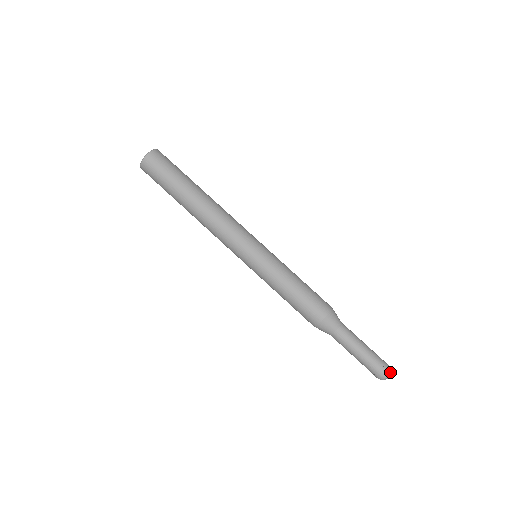
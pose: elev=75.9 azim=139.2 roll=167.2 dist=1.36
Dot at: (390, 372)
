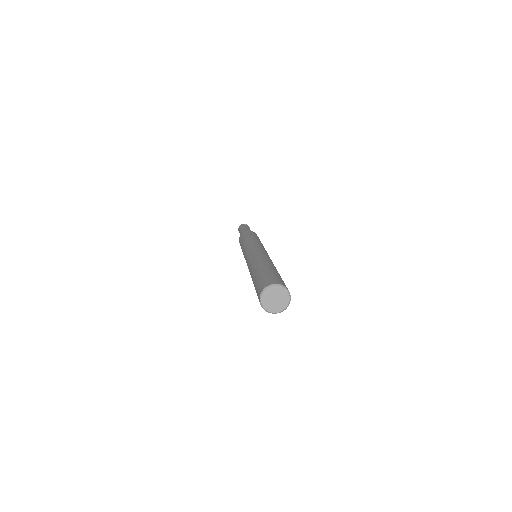
Dot at: occluded
